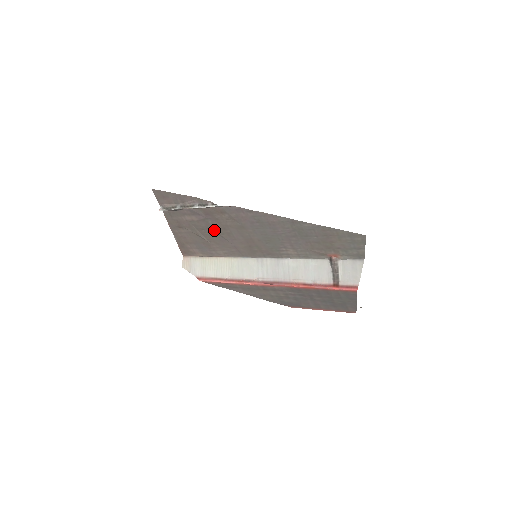
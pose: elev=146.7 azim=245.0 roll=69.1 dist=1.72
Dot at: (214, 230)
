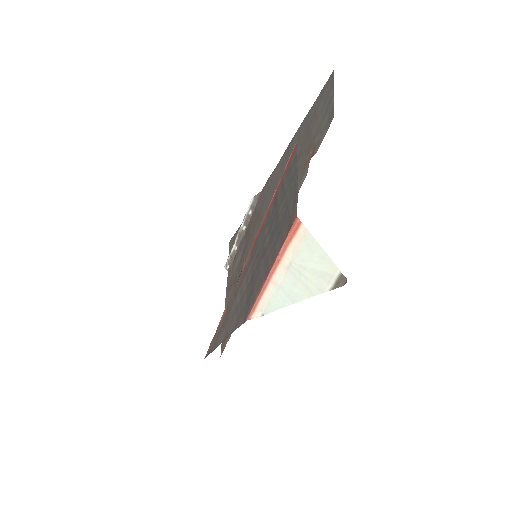
Dot at: (245, 258)
